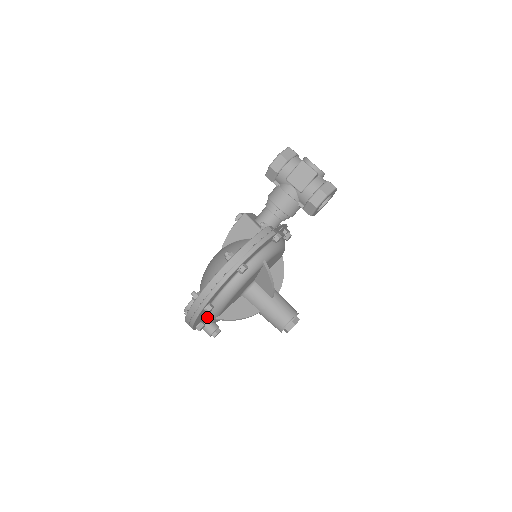
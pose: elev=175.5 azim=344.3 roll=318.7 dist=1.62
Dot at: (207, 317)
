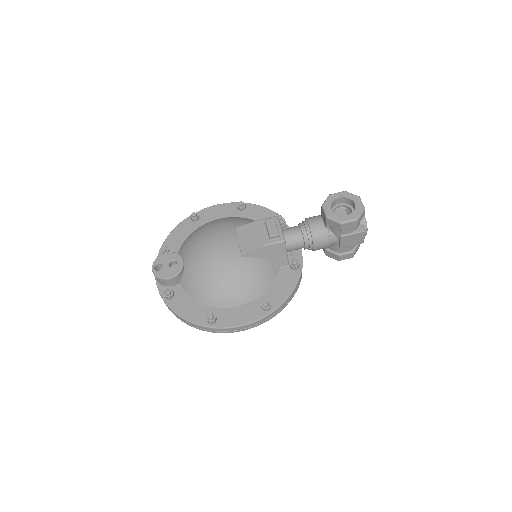
Dot at: occluded
